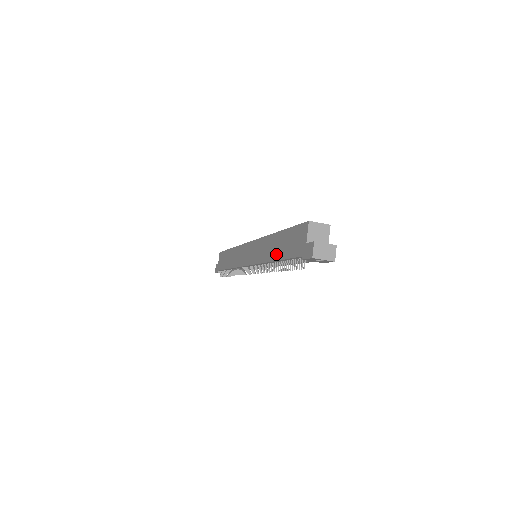
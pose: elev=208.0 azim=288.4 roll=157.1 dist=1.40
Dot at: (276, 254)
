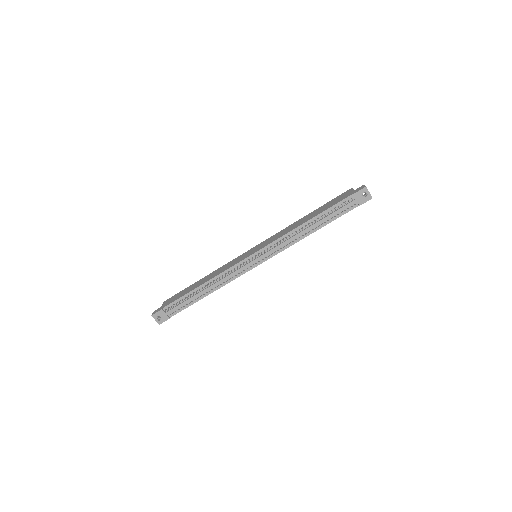
Dot at: (311, 217)
